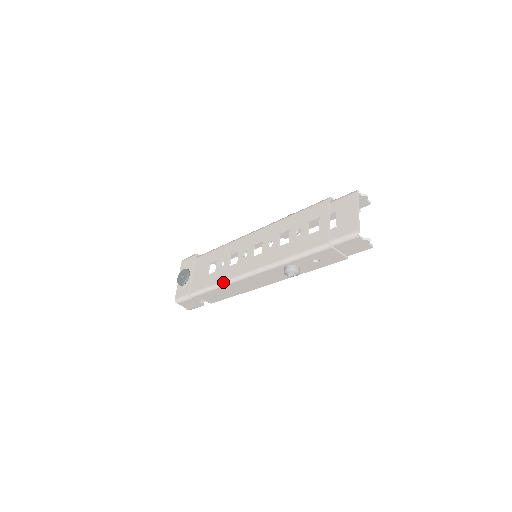
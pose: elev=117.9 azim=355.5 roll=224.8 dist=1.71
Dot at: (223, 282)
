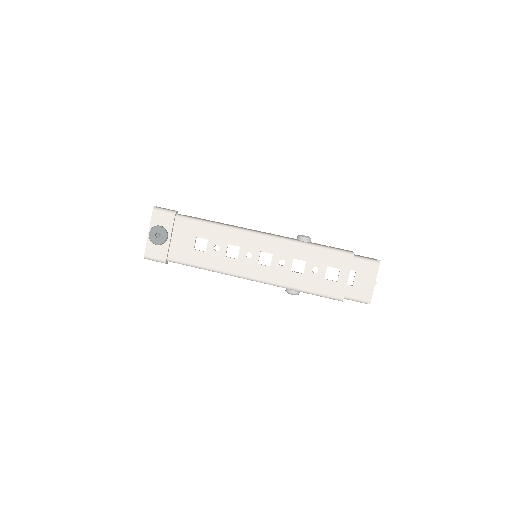
Dot at: (217, 270)
